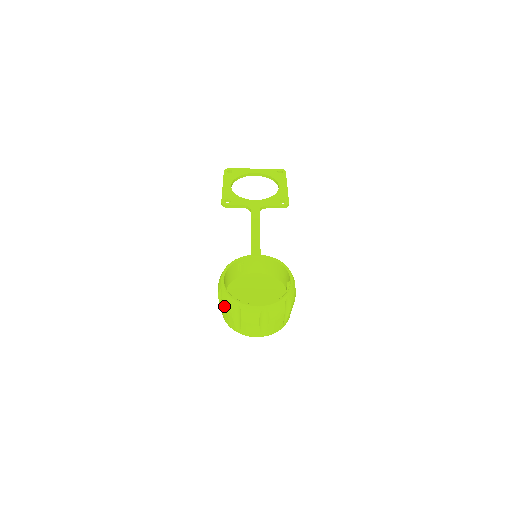
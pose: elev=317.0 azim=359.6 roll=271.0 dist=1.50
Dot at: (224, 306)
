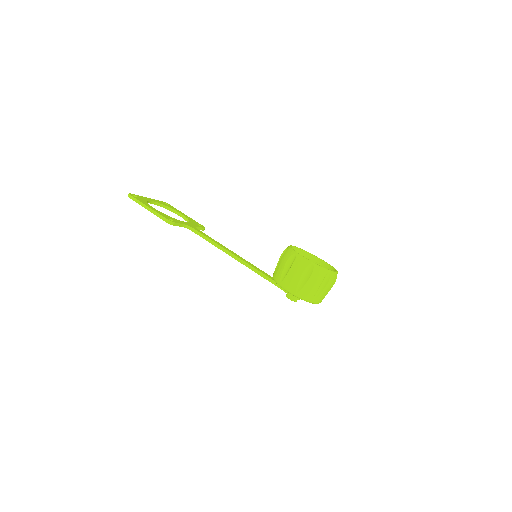
Dot at: (315, 277)
